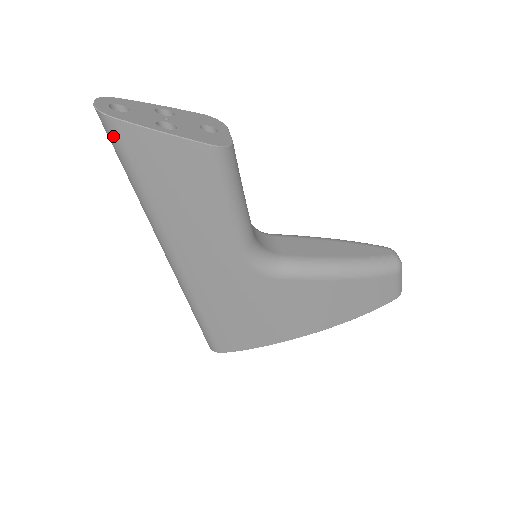
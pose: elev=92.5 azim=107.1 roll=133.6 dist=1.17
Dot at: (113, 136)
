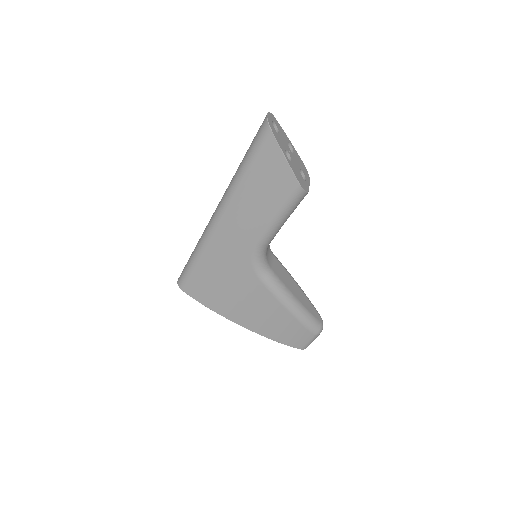
Dot at: (261, 136)
